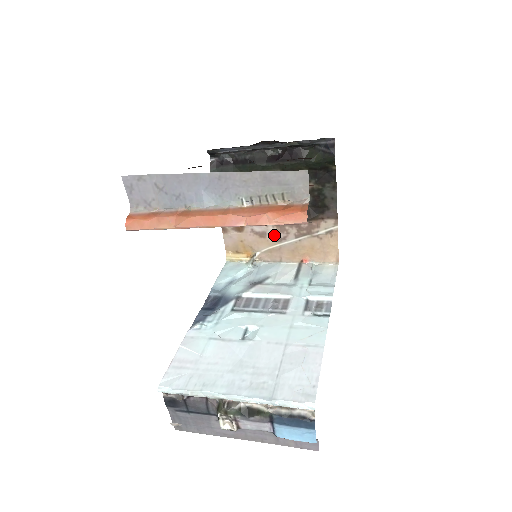
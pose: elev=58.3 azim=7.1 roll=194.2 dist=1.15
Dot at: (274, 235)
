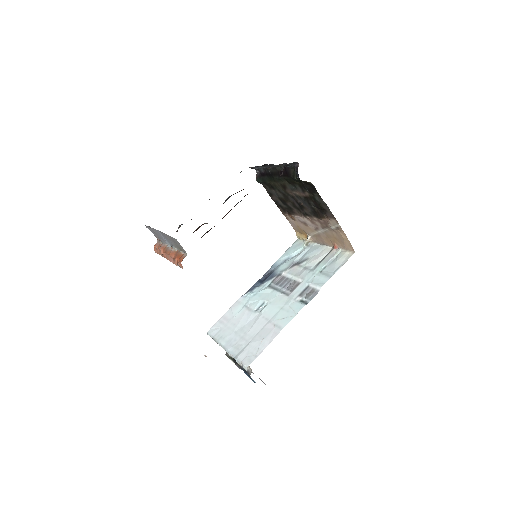
Dot at: (311, 225)
